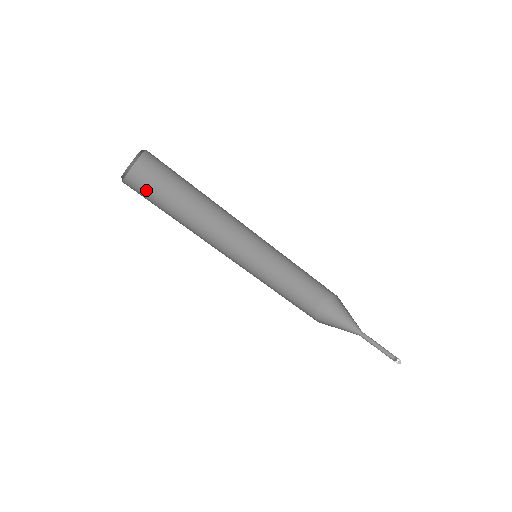
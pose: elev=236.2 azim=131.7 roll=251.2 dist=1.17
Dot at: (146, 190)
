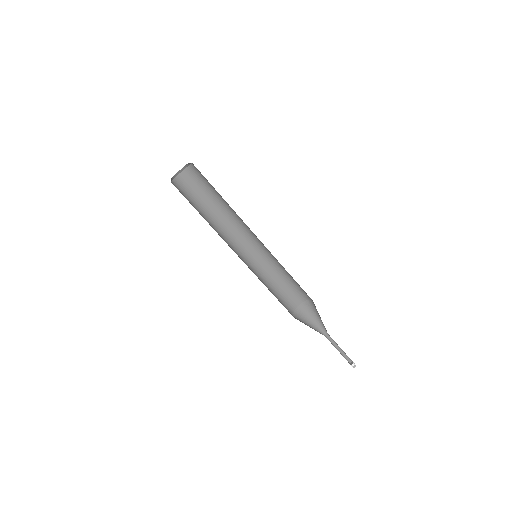
Dot at: (187, 191)
